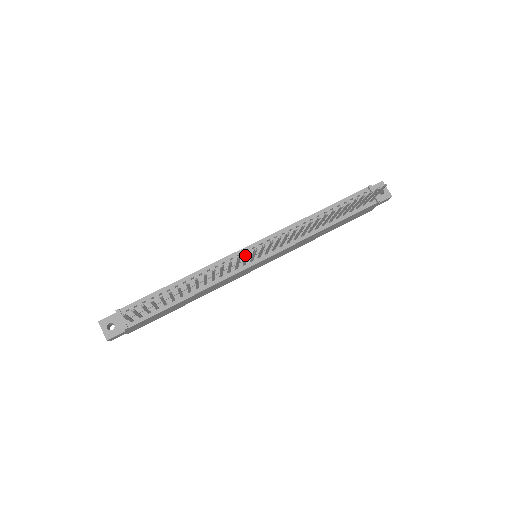
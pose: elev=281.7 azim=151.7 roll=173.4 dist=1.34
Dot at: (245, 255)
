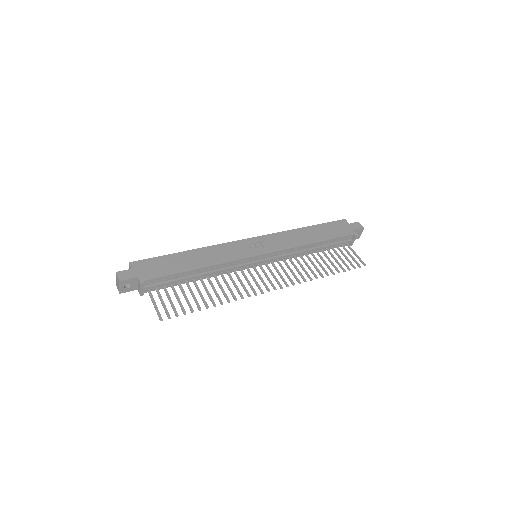
Dot at: (259, 289)
